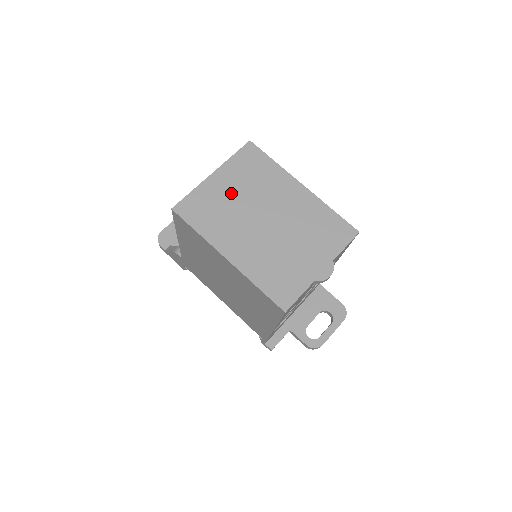
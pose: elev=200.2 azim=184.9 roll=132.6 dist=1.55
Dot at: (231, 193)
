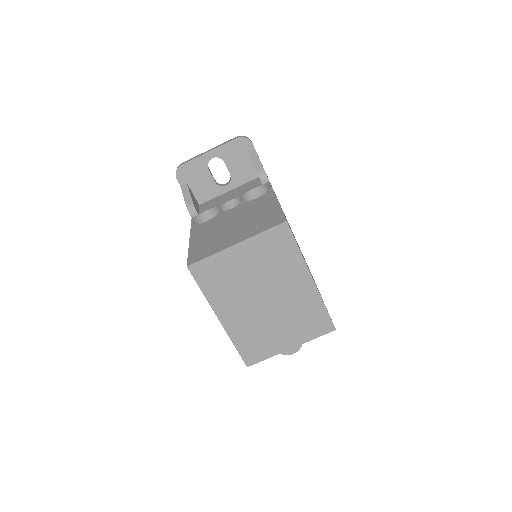
Dot at: (246, 268)
